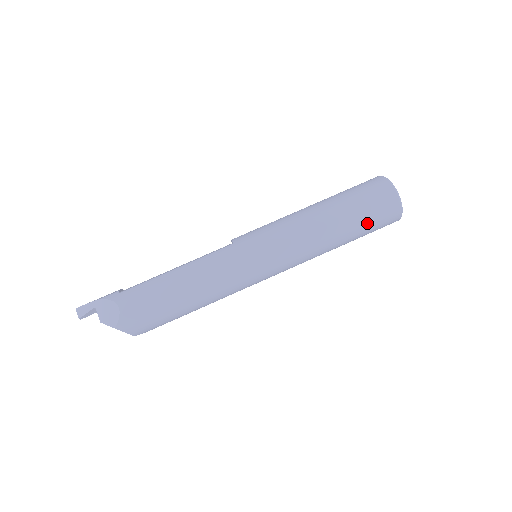
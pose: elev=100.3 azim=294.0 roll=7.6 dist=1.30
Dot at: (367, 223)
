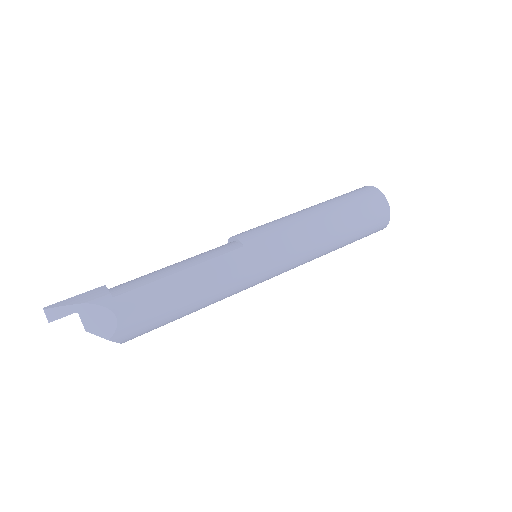
Dot at: (361, 235)
